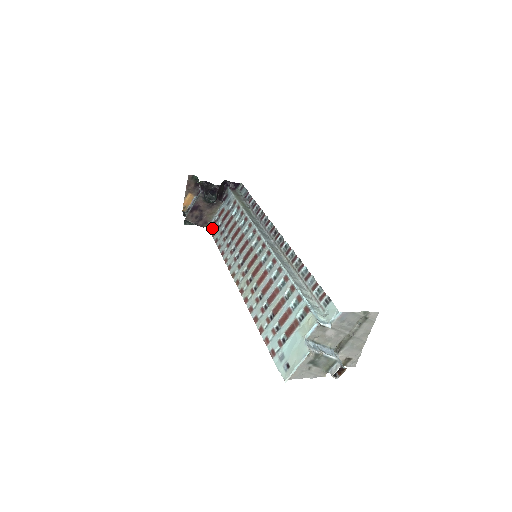
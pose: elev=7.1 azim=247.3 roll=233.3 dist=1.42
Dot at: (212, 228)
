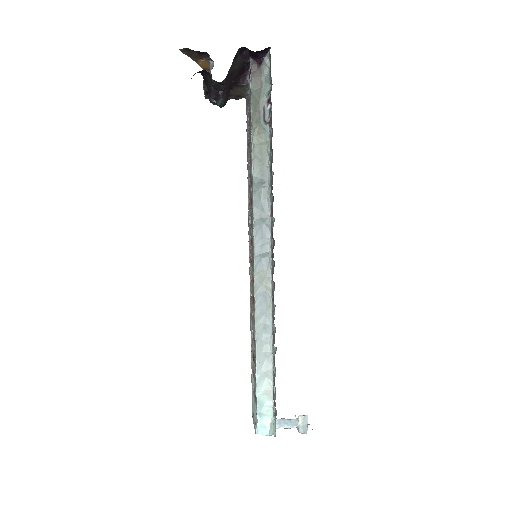
Dot at: (246, 111)
